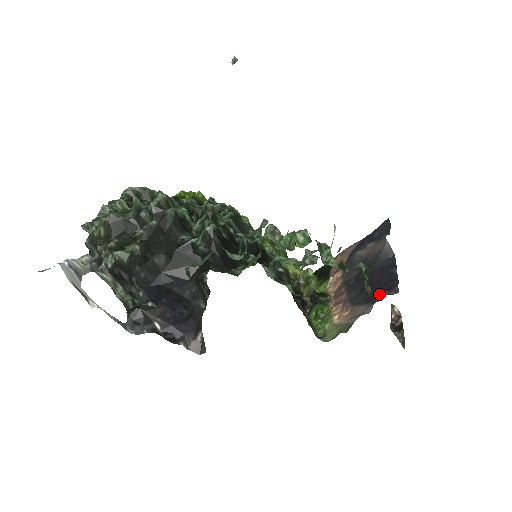
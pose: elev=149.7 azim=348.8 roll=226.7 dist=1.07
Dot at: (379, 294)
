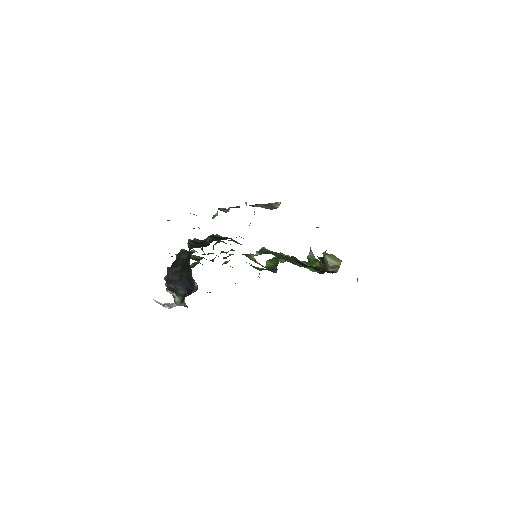
Dot at: occluded
